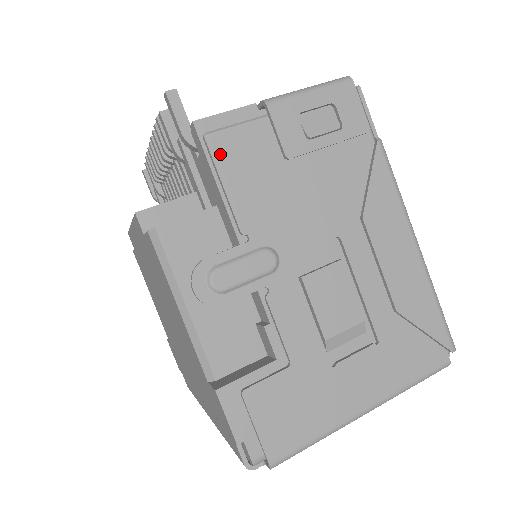
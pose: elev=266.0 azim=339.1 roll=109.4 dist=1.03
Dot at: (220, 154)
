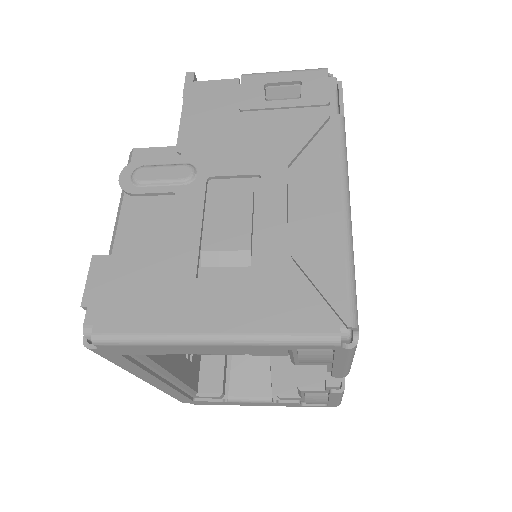
Dot at: (191, 100)
